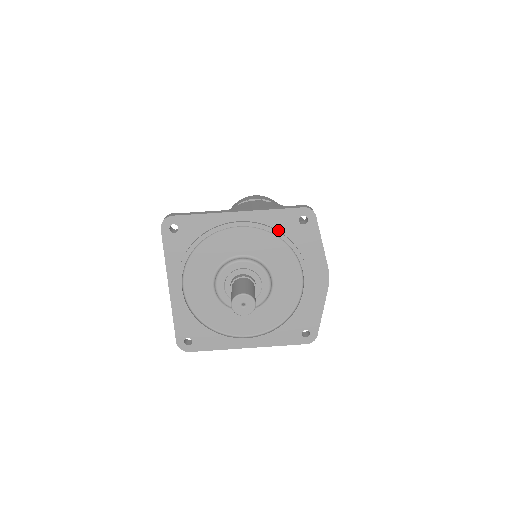
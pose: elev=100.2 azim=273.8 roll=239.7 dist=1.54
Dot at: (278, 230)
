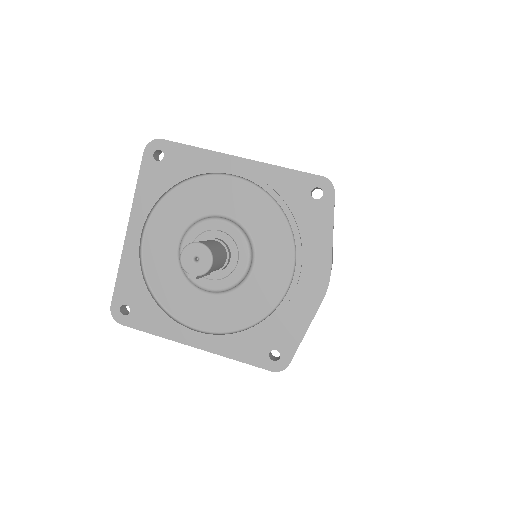
Dot at: (281, 196)
